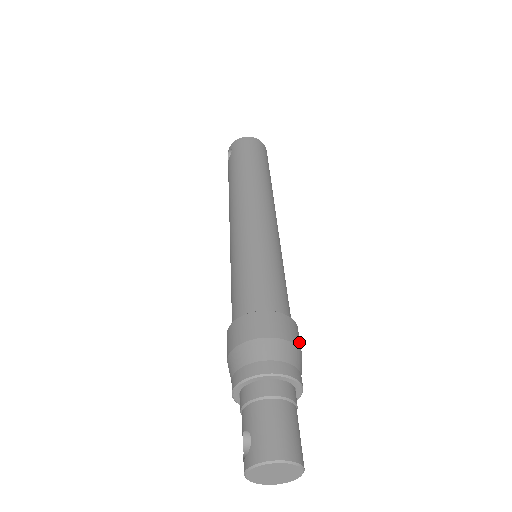
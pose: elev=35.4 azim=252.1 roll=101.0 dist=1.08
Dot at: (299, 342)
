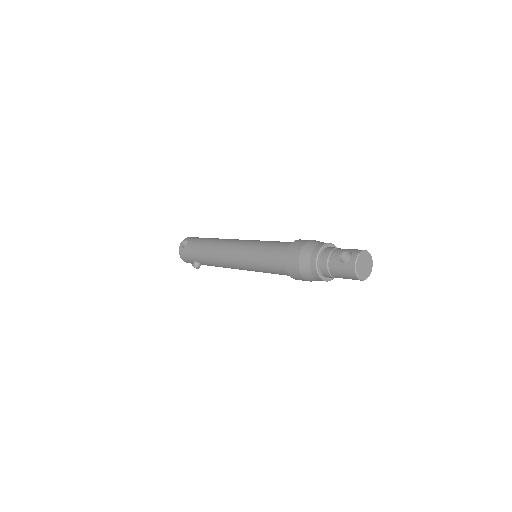
Dot at: occluded
